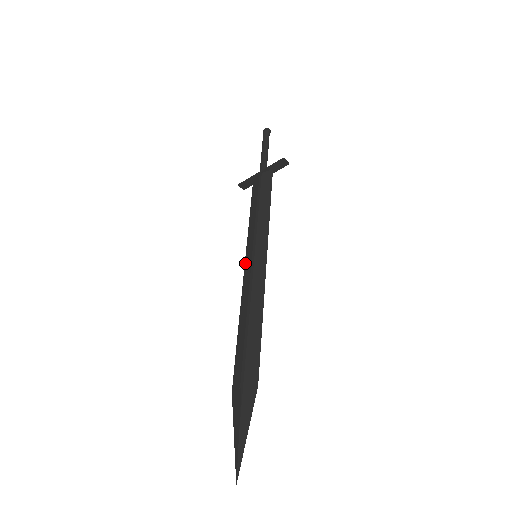
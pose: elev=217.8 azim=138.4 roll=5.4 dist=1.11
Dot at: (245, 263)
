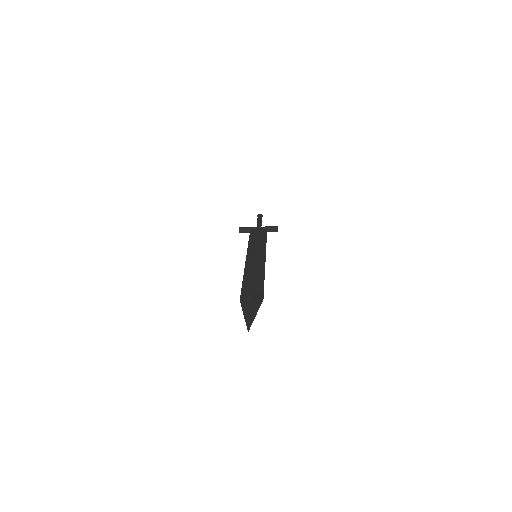
Dot at: (247, 257)
